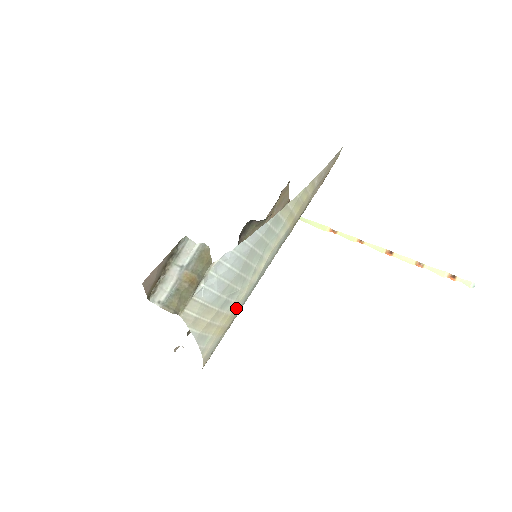
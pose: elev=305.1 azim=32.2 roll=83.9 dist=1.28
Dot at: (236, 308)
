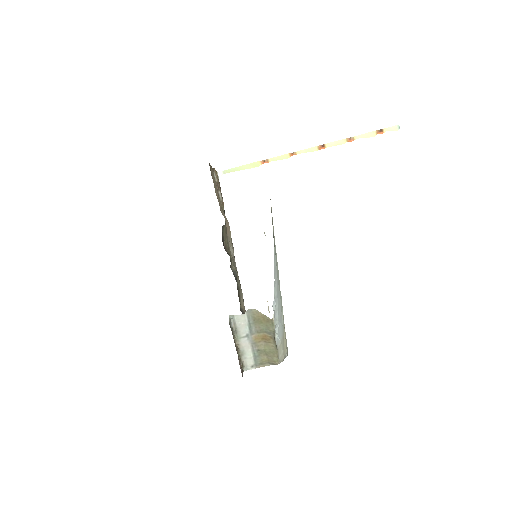
Dot at: occluded
